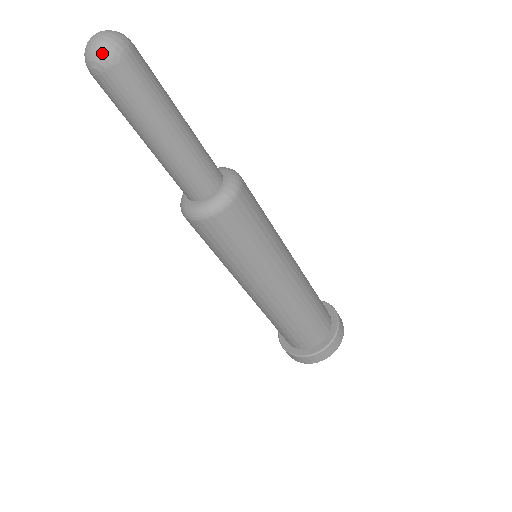
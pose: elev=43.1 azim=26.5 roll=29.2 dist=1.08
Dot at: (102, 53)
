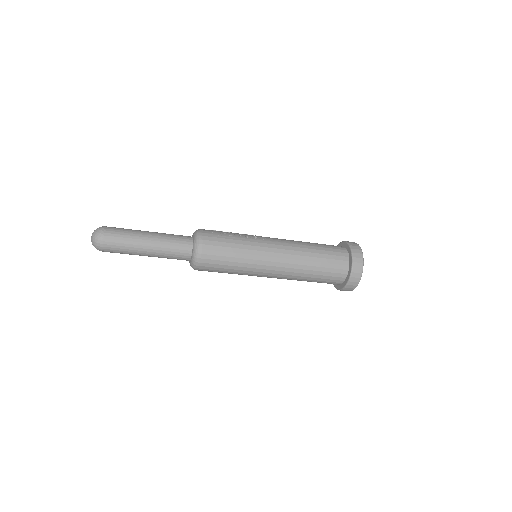
Dot at: (96, 248)
